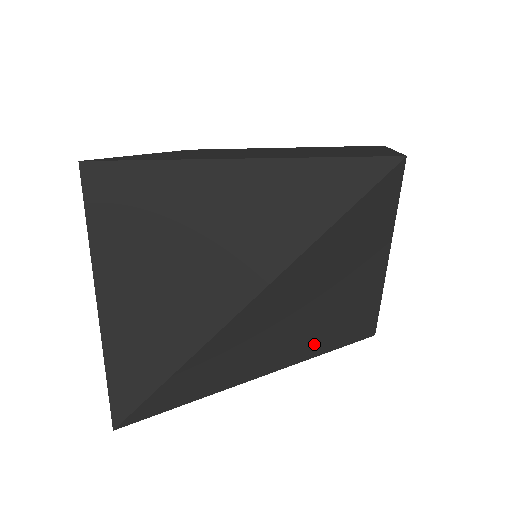
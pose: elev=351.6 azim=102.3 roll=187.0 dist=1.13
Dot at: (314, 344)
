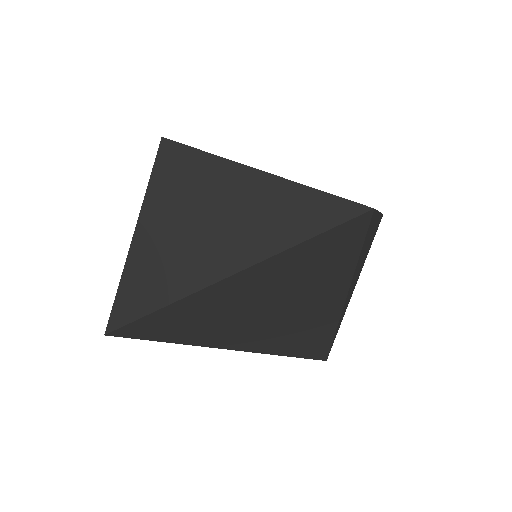
Dot at: (274, 340)
